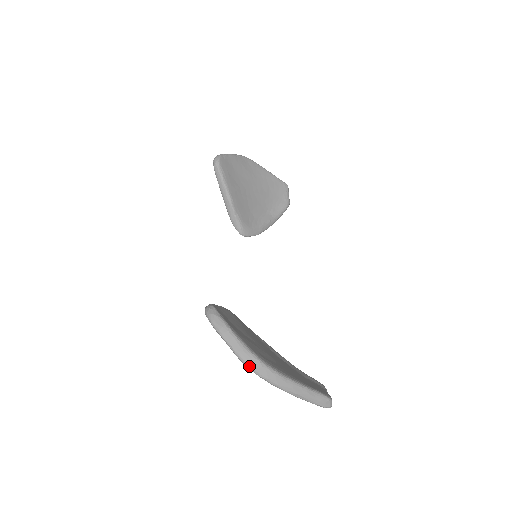
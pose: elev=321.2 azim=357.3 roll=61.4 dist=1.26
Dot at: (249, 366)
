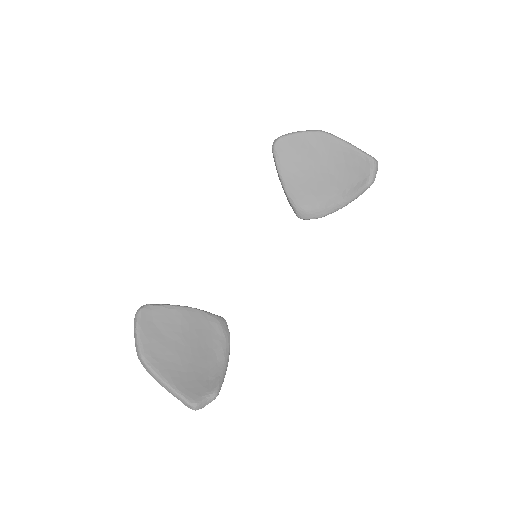
Dot at: (138, 358)
